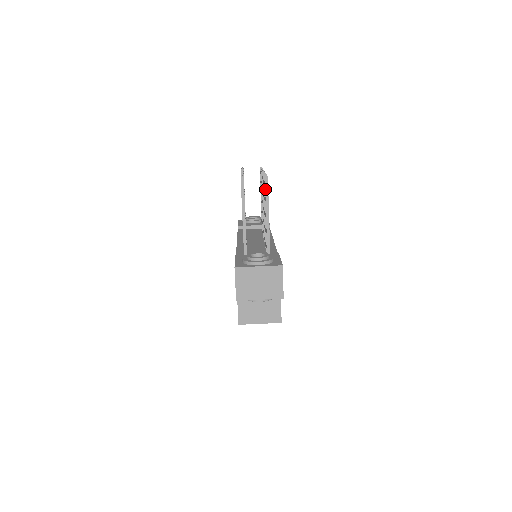
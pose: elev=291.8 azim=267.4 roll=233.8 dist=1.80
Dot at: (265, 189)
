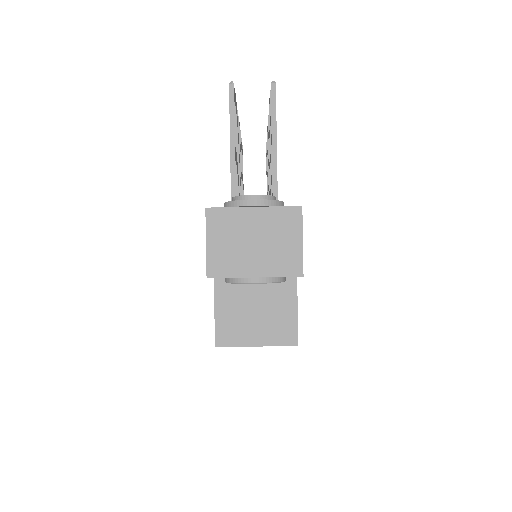
Dot at: (271, 104)
